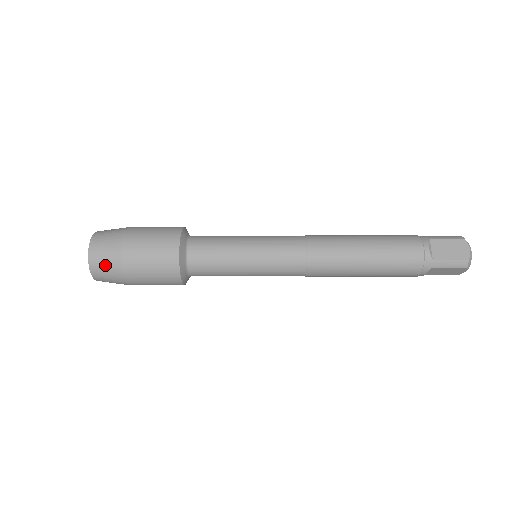
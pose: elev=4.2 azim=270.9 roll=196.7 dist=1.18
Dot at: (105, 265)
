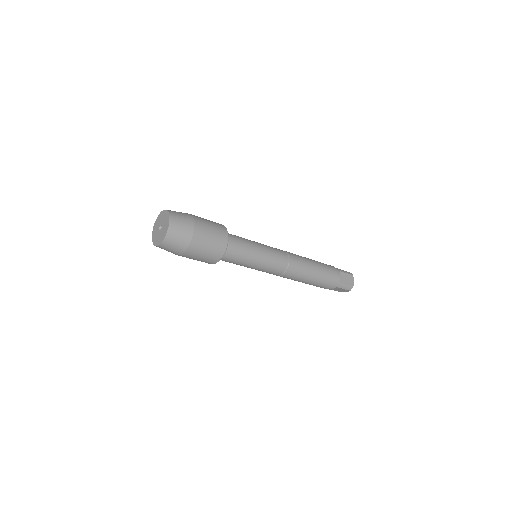
Dot at: (178, 240)
